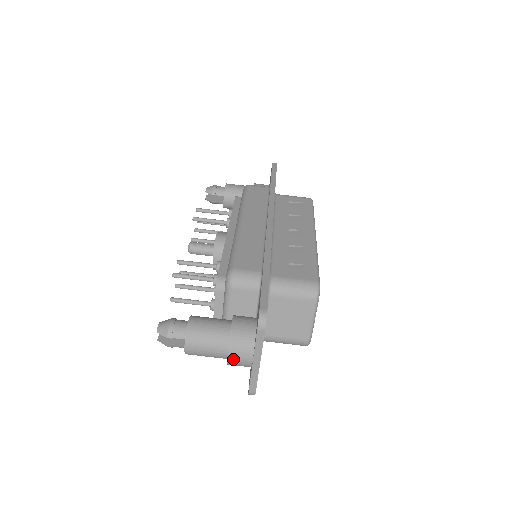
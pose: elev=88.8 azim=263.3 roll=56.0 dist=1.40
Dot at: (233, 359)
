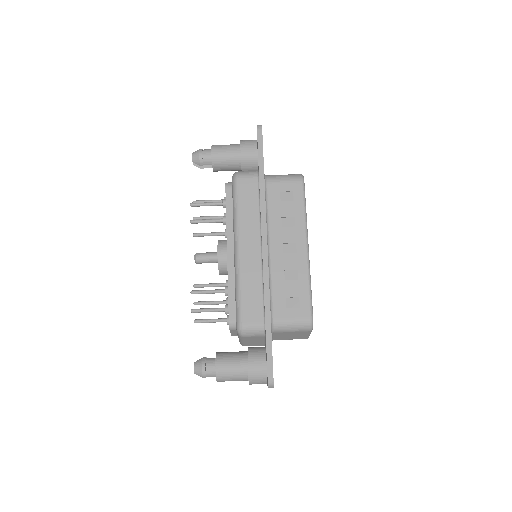
Dot at: occluded
